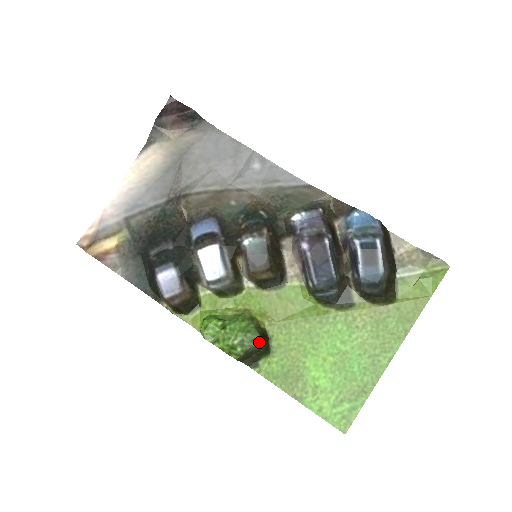
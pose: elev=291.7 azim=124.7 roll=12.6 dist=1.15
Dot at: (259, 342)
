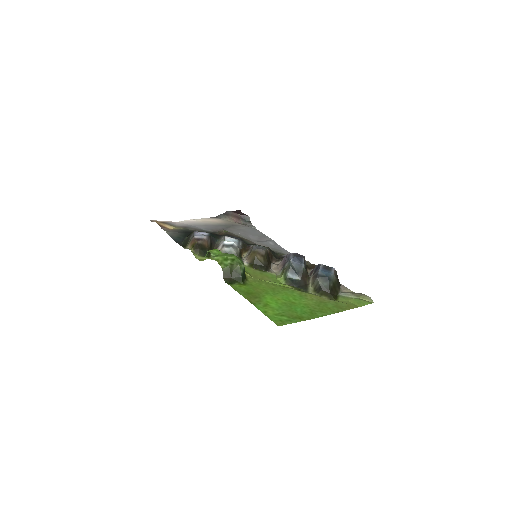
Dot at: (242, 269)
